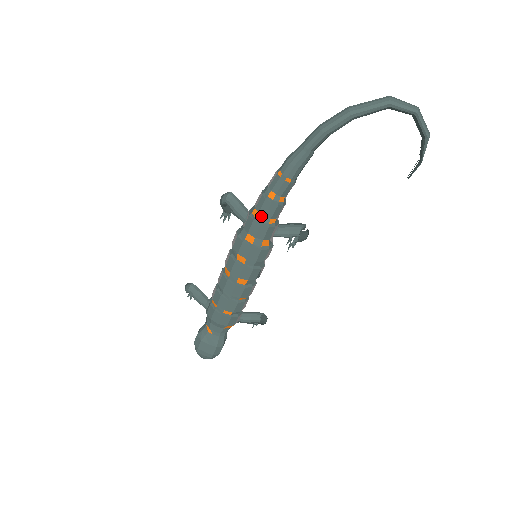
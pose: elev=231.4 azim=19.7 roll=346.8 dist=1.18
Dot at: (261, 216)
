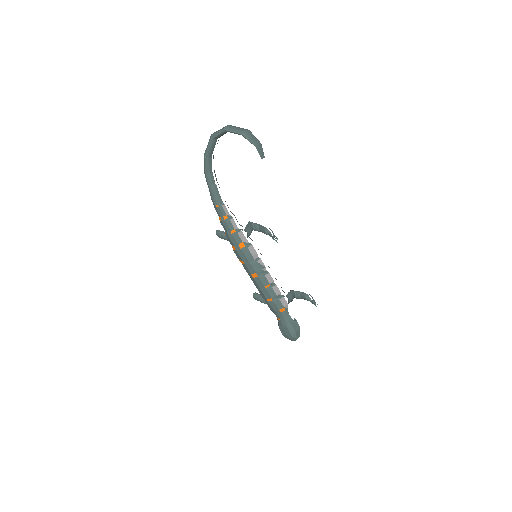
Dot at: (226, 233)
